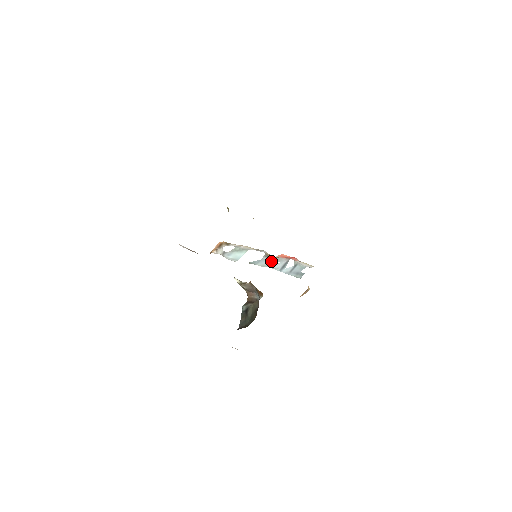
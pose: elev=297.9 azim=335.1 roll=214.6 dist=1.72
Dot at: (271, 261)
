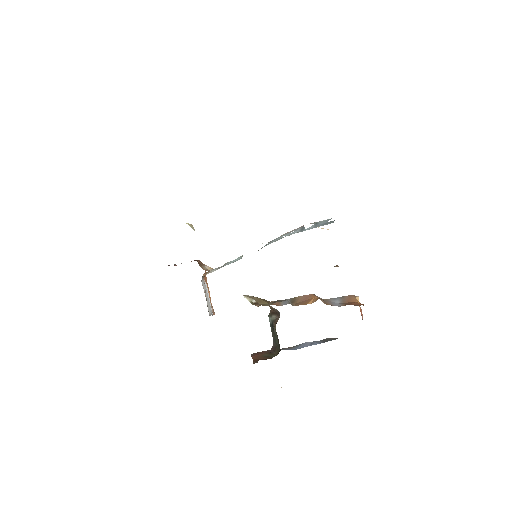
Dot at: (282, 236)
